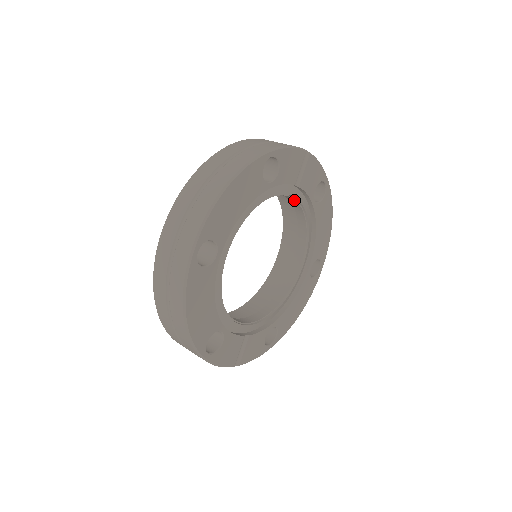
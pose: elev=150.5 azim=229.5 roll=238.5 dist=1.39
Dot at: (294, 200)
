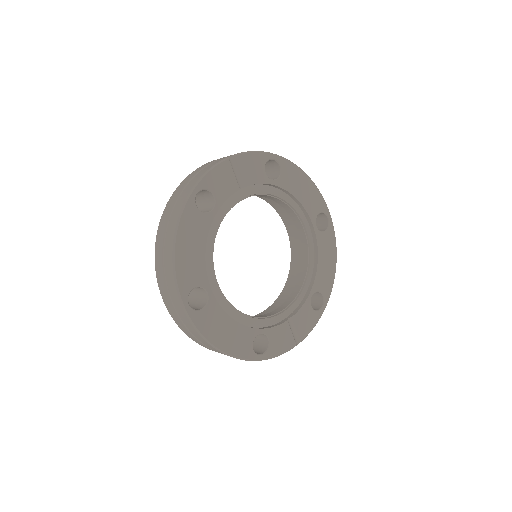
Dot at: occluded
